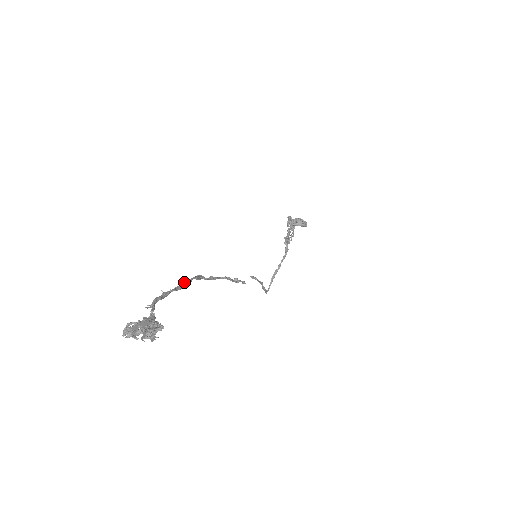
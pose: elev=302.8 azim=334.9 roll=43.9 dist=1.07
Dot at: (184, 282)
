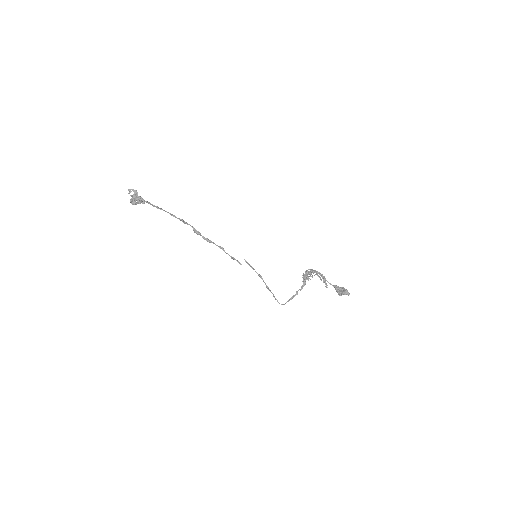
Dot at: (180, 219)
